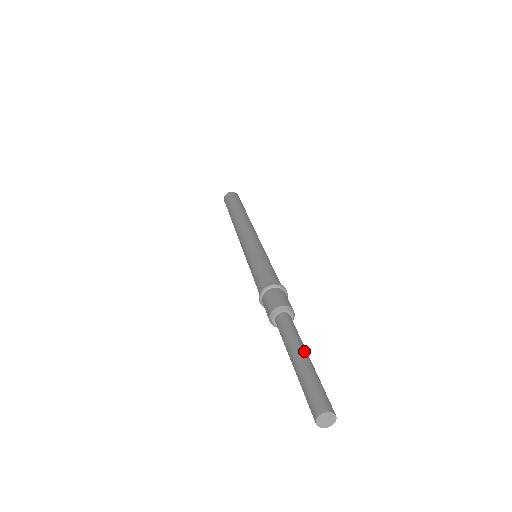
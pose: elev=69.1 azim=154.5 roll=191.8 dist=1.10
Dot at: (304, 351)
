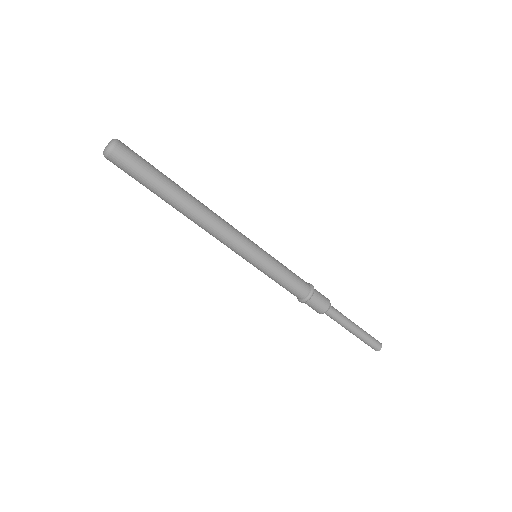
Dot at: (355, 326)
